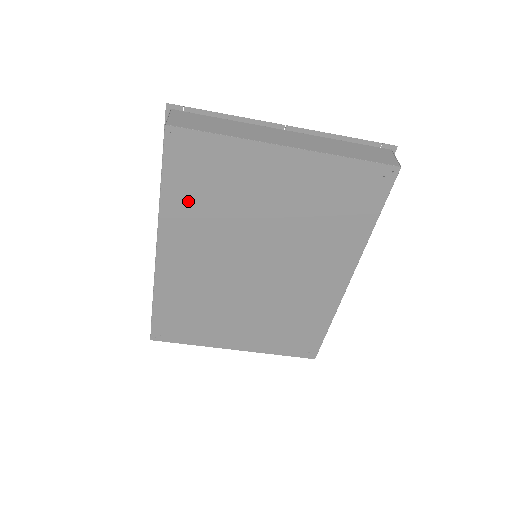
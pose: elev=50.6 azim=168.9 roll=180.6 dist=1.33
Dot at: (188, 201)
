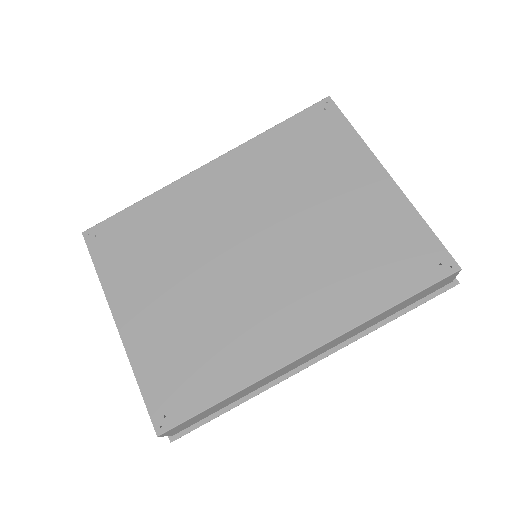
Dot at: (279, 149)
